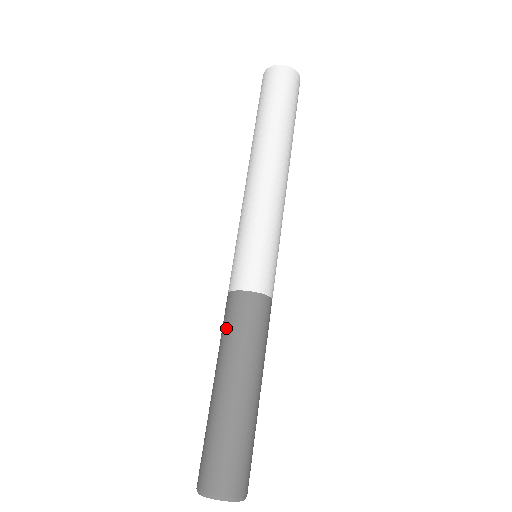
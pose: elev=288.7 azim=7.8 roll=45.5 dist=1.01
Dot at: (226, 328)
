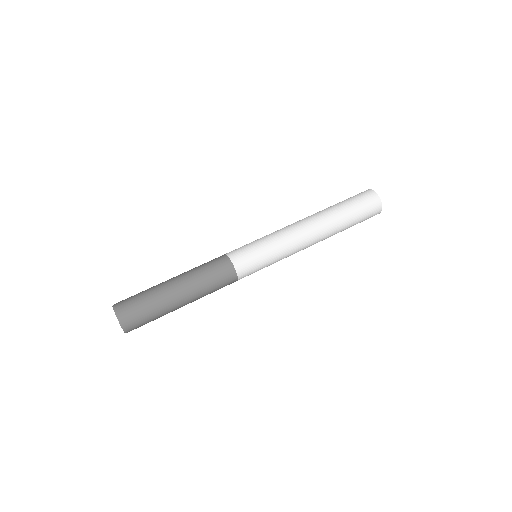
Dot at: (208, 269)
